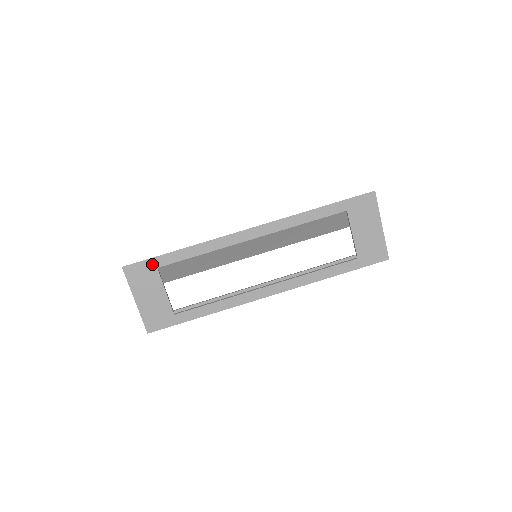
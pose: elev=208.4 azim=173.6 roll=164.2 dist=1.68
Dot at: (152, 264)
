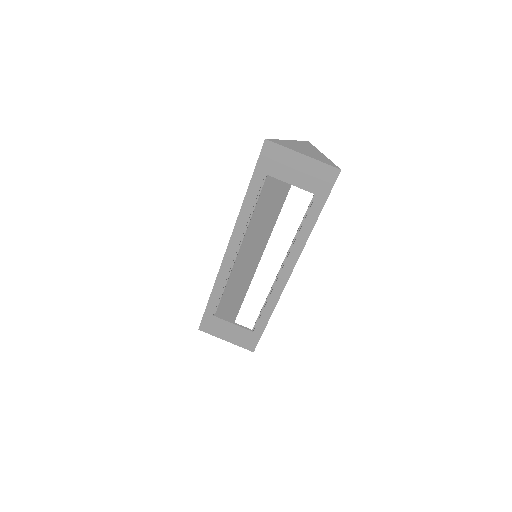
Dot at: (208, 316)
